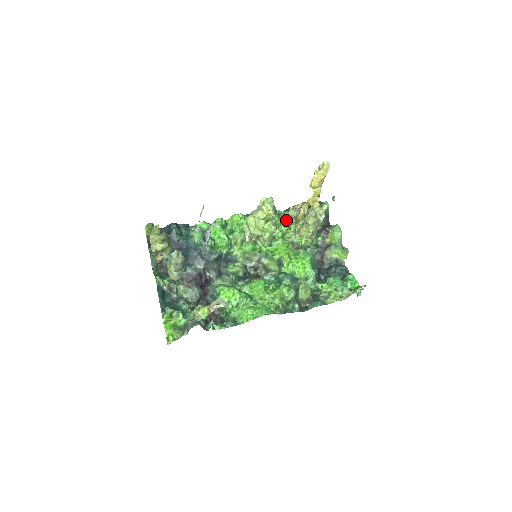
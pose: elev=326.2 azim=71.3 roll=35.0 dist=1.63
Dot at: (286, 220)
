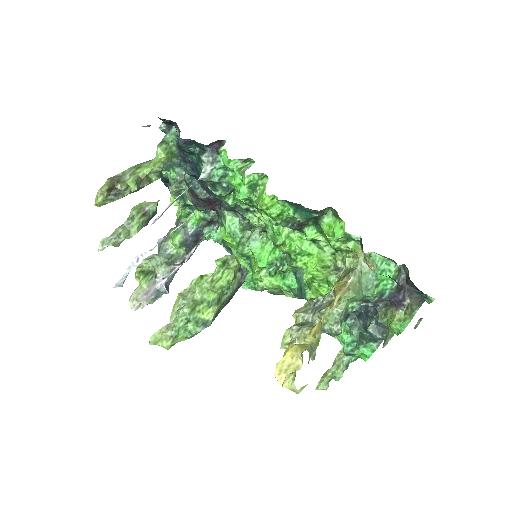
Dot at: (352, 248)
